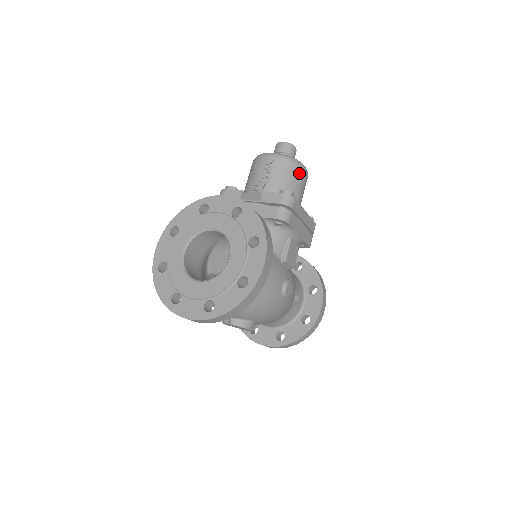
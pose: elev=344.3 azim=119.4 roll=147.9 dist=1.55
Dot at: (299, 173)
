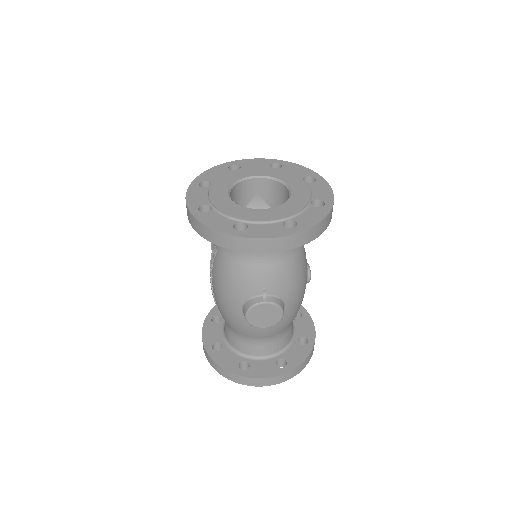
Dot at: occluded
